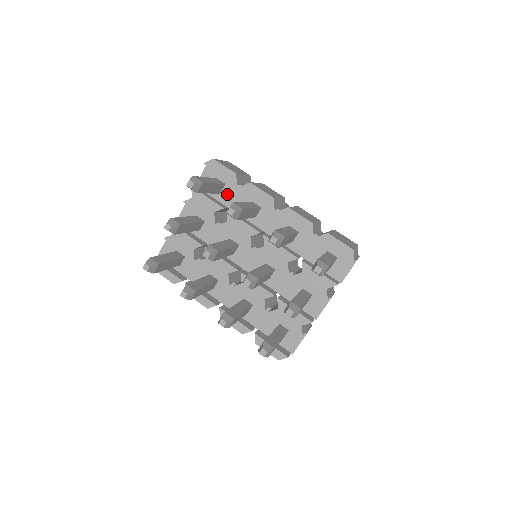
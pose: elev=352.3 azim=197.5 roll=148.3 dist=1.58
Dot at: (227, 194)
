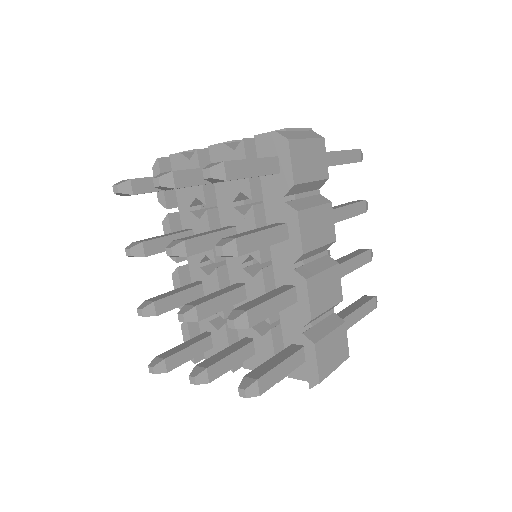
Dot at: (274, 184)
